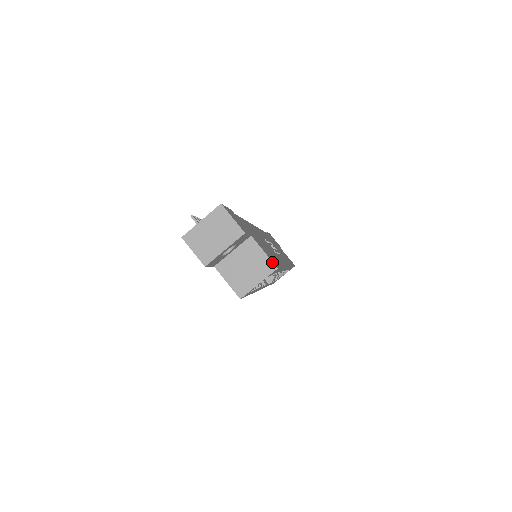
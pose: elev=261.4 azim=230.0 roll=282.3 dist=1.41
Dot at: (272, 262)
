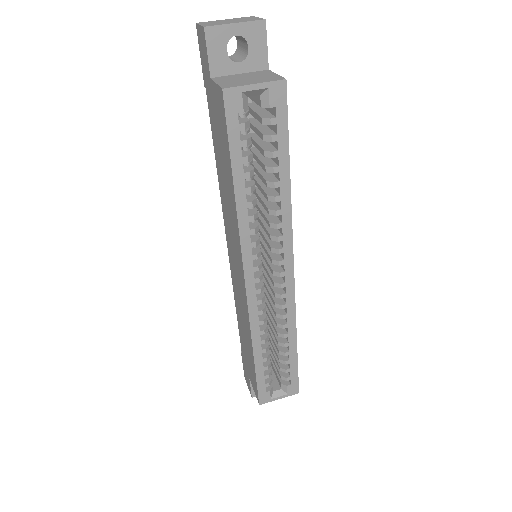
Dot at: (282, 77)
